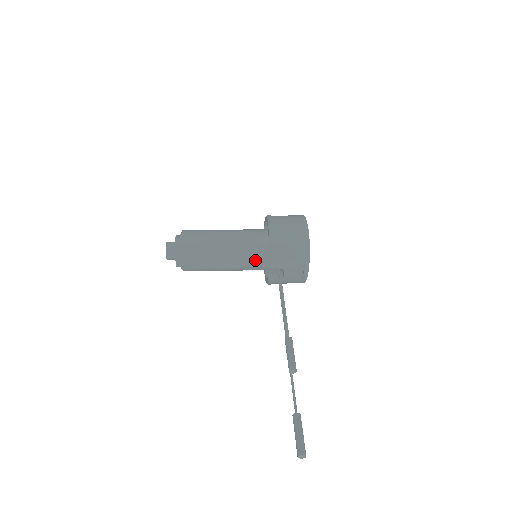
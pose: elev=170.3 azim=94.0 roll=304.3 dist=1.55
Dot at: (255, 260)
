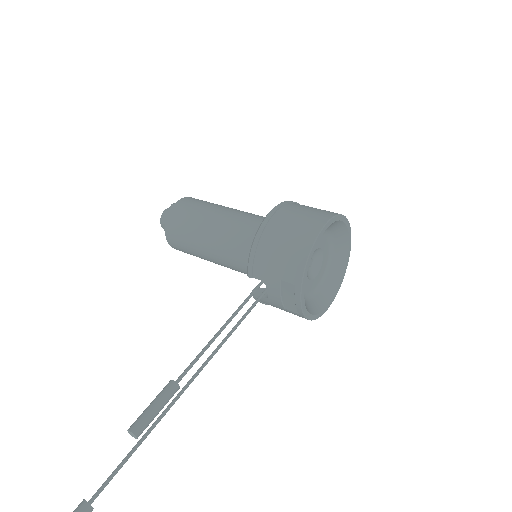
Dot at: (243, 259)
